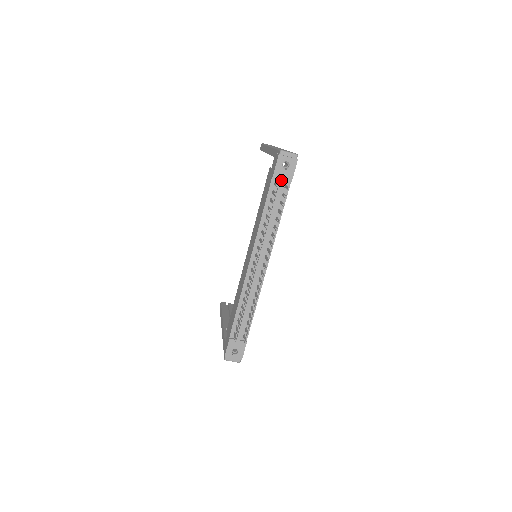
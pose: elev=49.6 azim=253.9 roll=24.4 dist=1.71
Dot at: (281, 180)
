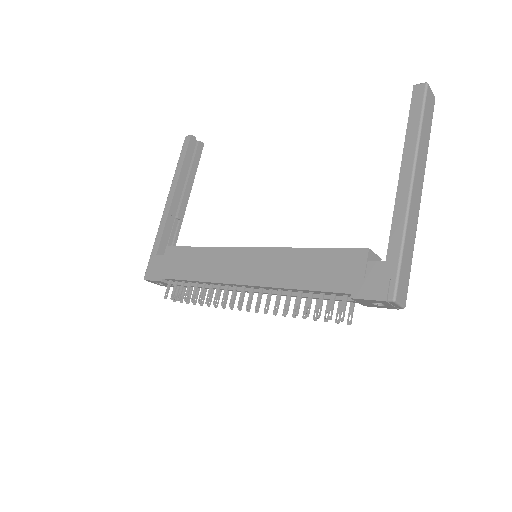
Dot at: (356, 302)
